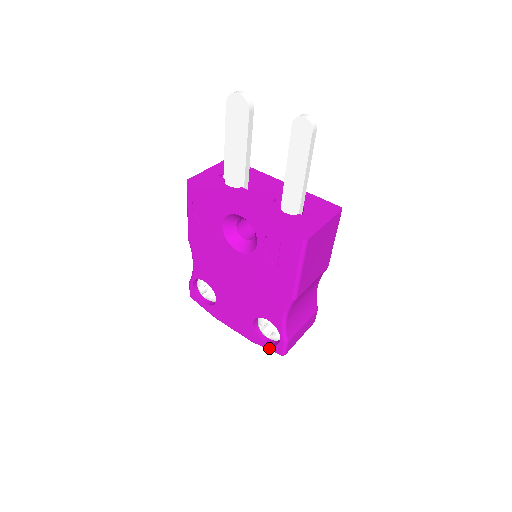
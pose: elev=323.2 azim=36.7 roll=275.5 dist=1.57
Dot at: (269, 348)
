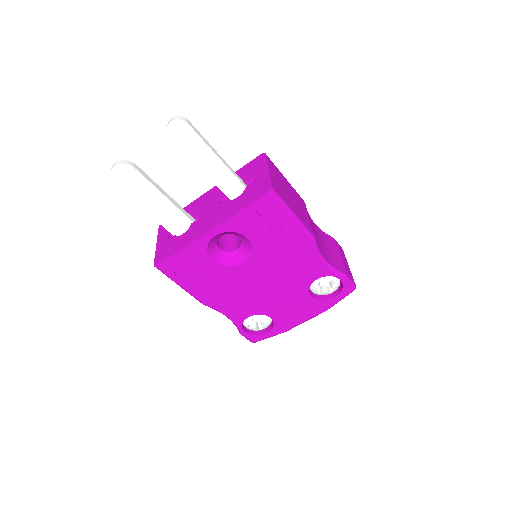
Dot at: (341, 297)
